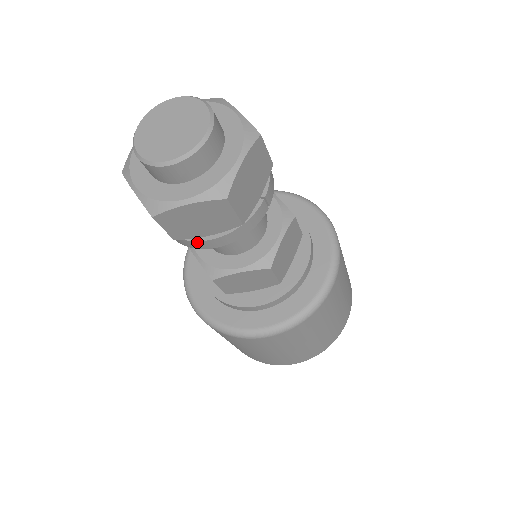
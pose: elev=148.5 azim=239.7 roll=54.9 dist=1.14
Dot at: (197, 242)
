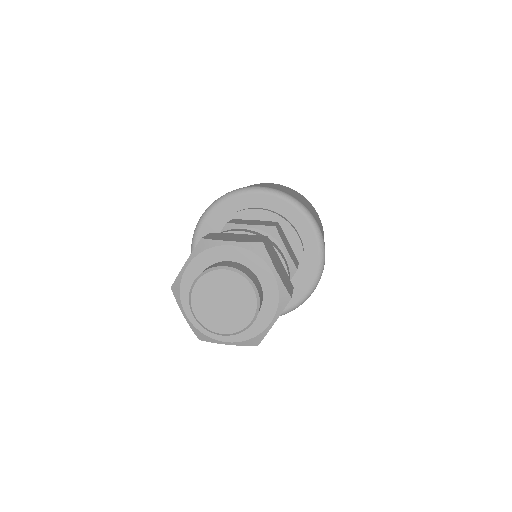
Dot at: occluded
